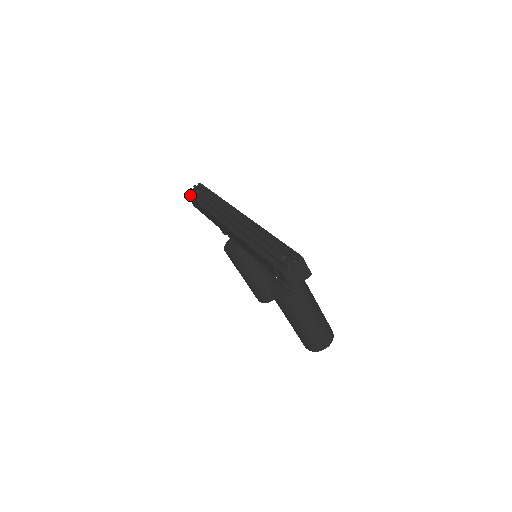
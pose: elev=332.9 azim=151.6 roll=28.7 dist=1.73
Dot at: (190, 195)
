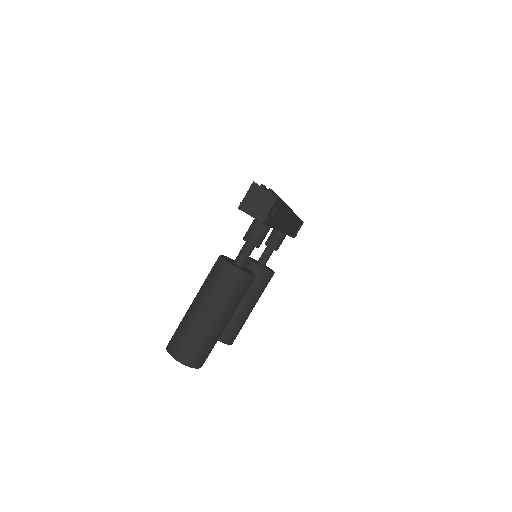
Dot at: occluded
